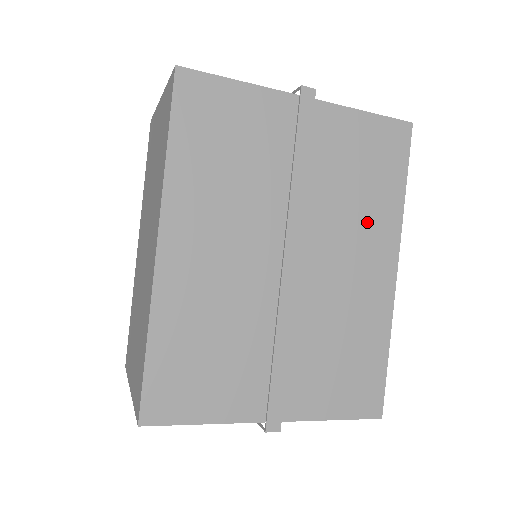
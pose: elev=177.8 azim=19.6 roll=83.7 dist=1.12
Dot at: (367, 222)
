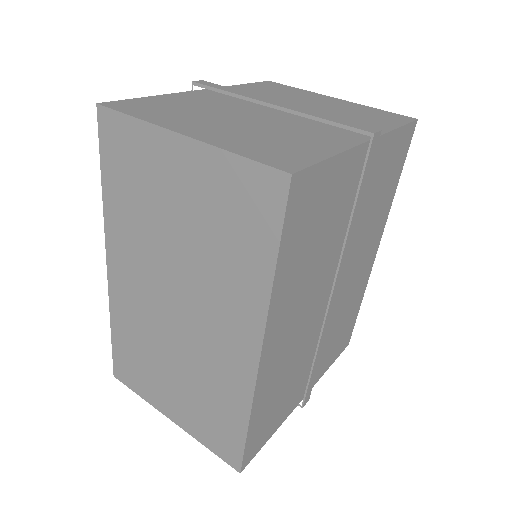
Dot at: (374, 226)
